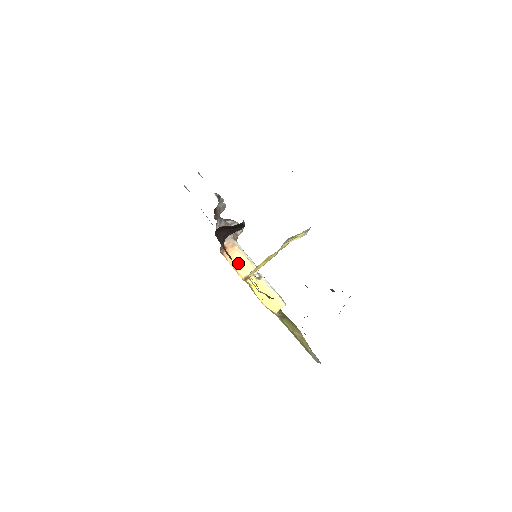
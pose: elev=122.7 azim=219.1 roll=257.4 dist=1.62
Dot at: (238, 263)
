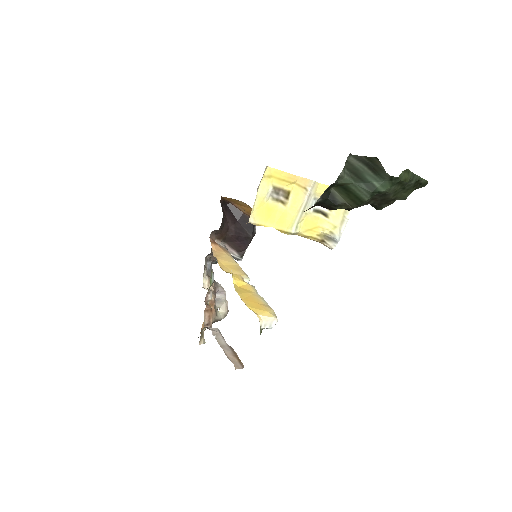
Dot at: (224, 262)
